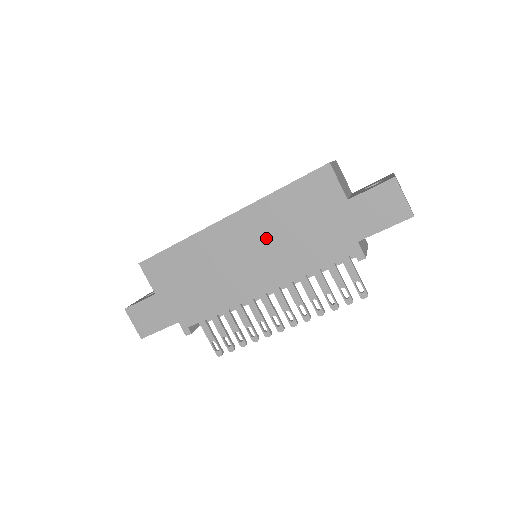
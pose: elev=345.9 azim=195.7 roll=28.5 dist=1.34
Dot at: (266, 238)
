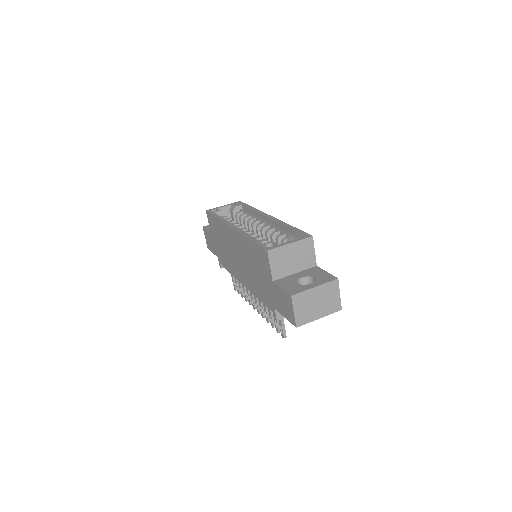
Dot at: (244, 258)
